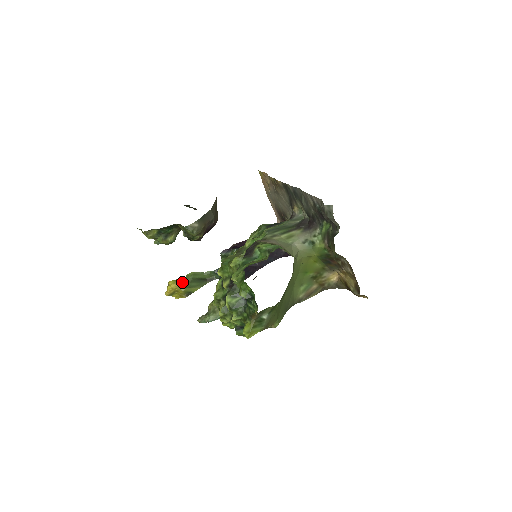
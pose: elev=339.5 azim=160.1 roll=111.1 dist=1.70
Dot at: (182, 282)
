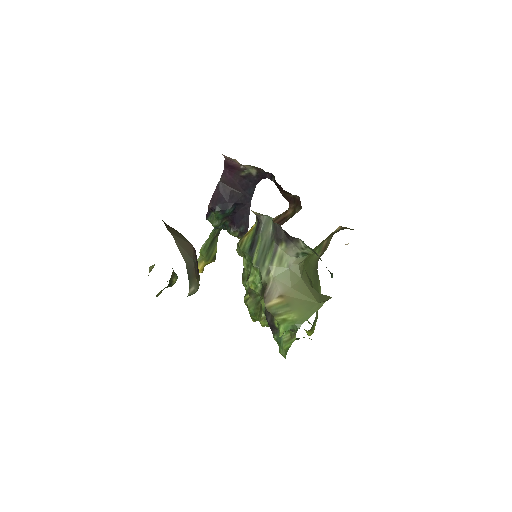
Dot at: (202, 260)
